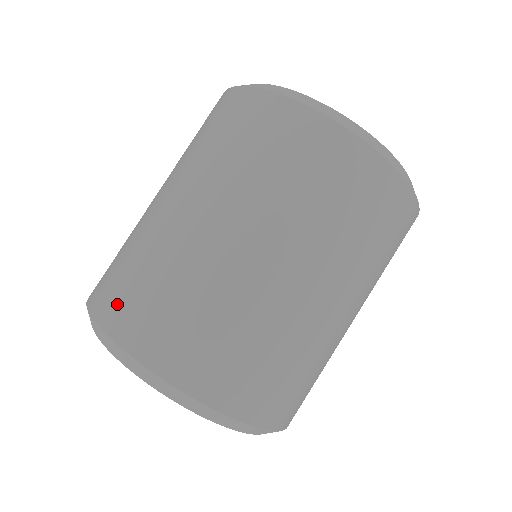
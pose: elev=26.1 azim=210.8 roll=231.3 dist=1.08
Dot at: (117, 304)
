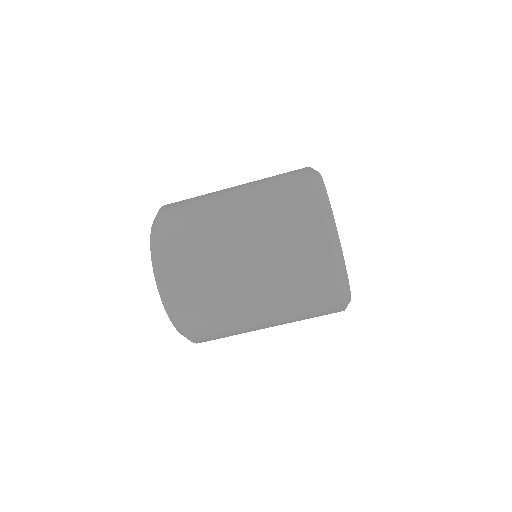
Dot at: (171, 216)
